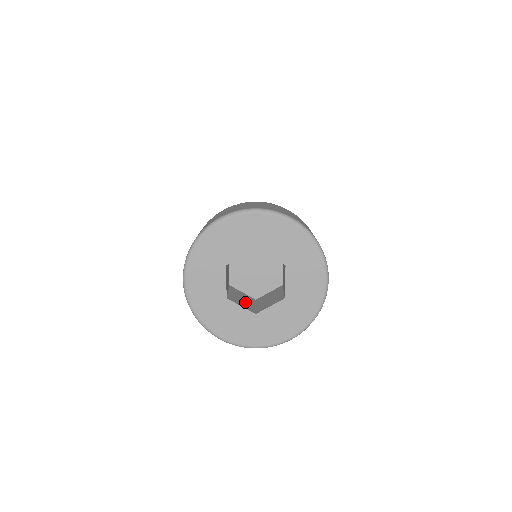
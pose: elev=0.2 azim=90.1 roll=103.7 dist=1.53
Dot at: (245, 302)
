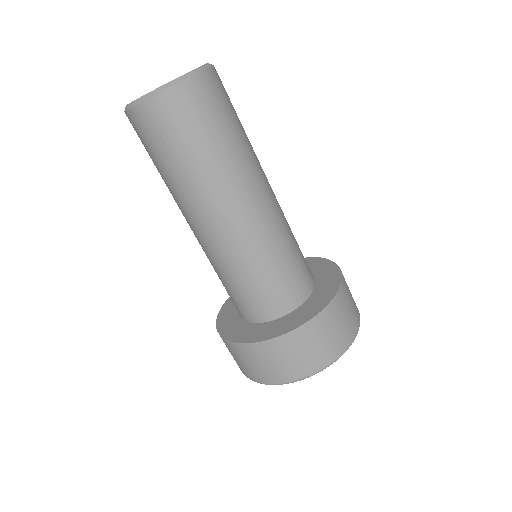
Dot at: occluded
